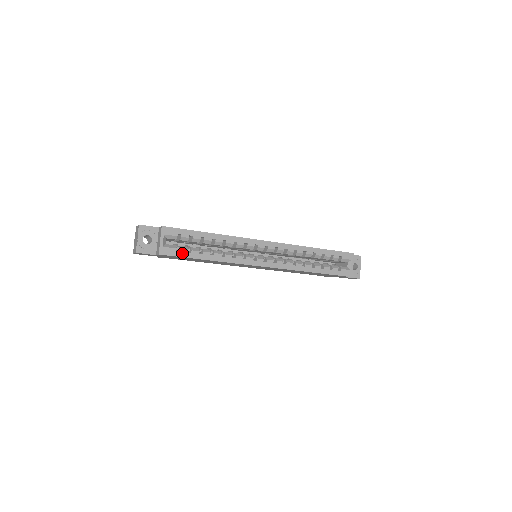
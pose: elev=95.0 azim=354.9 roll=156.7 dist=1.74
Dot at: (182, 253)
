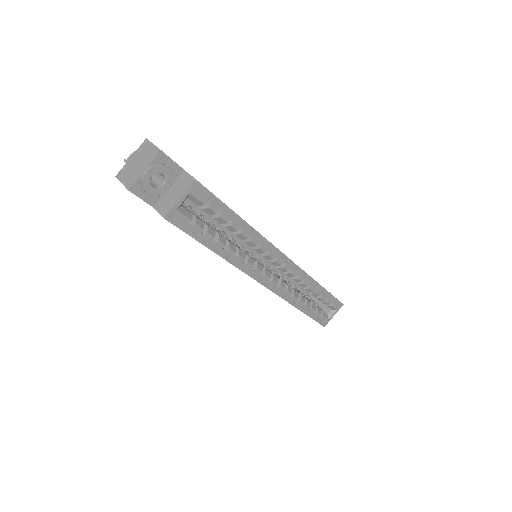
Dot at: (194, 230)
